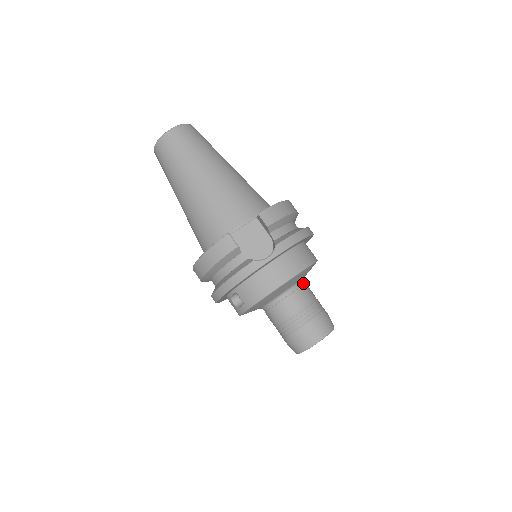
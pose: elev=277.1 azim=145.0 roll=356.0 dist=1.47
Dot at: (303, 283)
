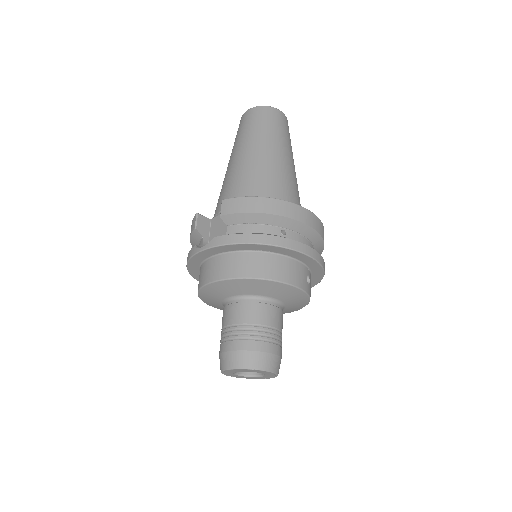
Dot at: (259, 301)
